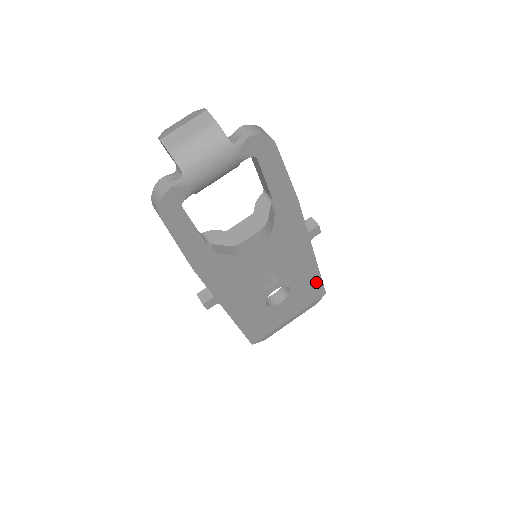
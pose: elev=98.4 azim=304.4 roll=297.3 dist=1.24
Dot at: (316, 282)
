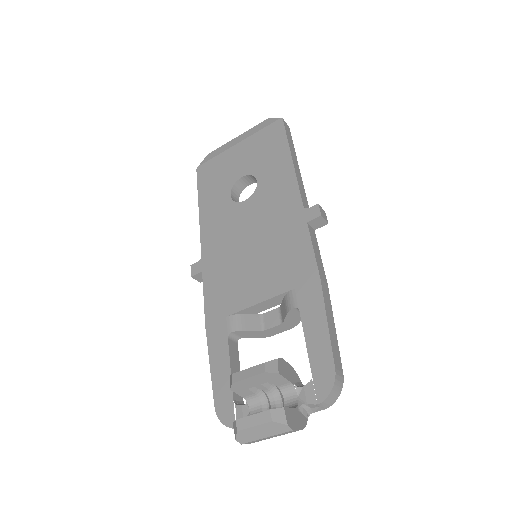
Dot at: occluded
